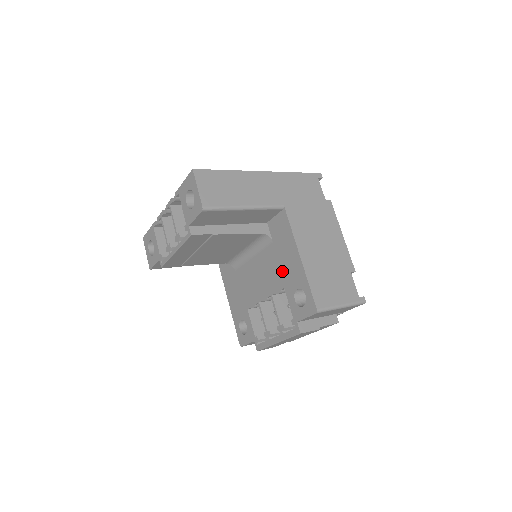
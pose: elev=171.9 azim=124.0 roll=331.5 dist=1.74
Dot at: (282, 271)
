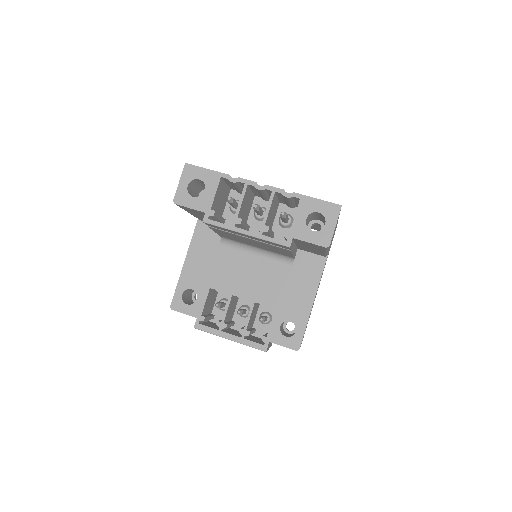
Dot at: (284, 296)
